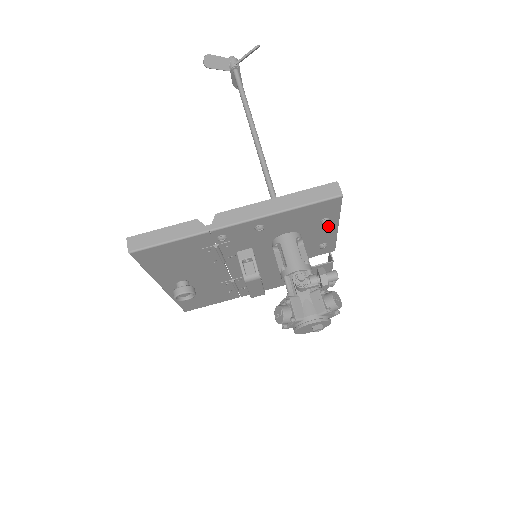
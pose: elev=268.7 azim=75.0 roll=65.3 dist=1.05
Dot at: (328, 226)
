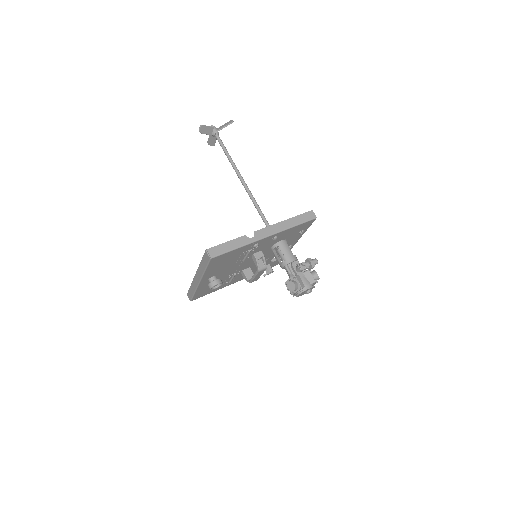
Dot at: (300, 235)
